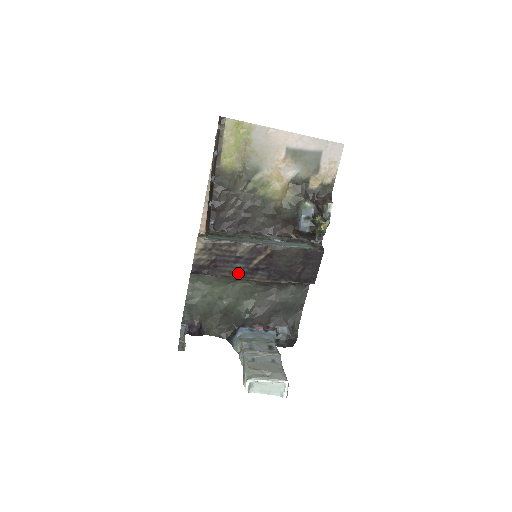
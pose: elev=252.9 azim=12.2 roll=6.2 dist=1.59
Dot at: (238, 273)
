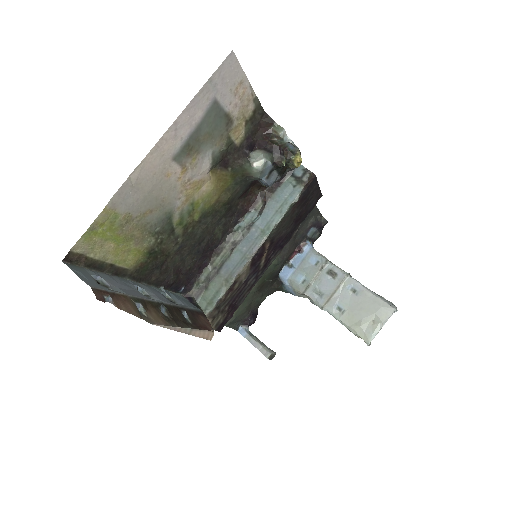
Dot at: (255, 282)
